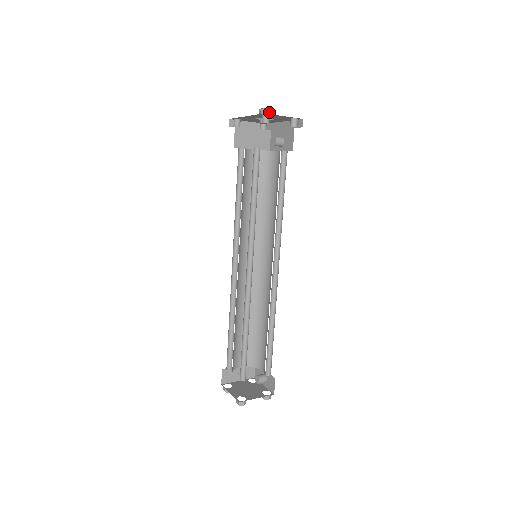
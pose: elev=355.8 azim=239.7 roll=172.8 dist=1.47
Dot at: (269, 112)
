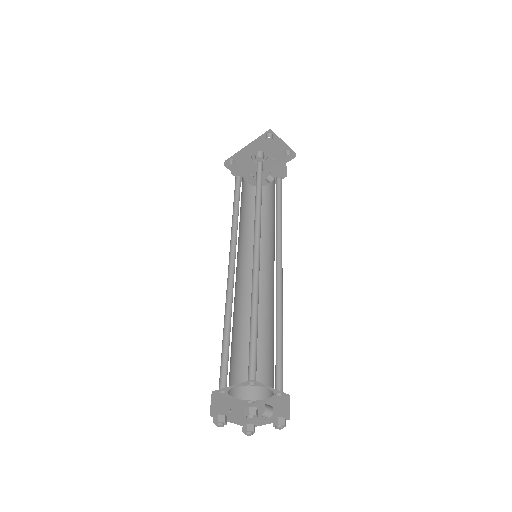
Dot at: (263, 153)
